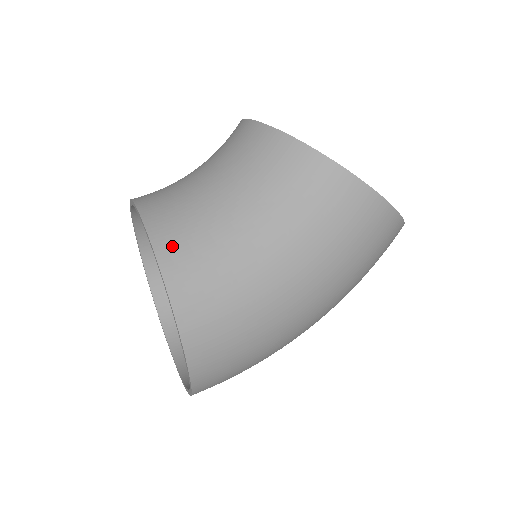
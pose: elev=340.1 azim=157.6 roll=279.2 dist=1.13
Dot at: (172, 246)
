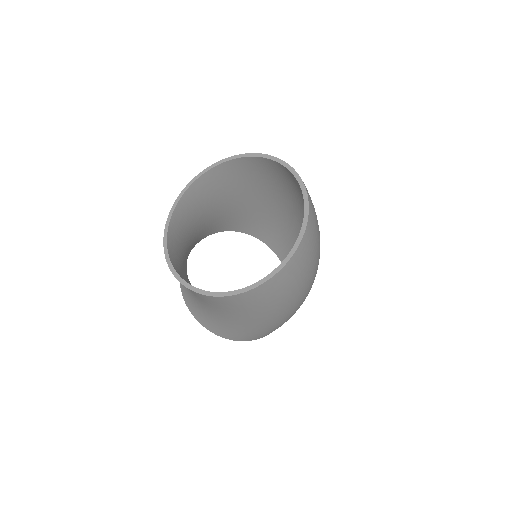
Dot at: (195, 313)
